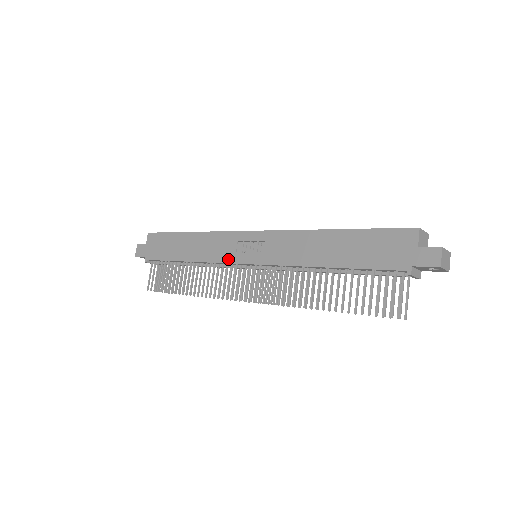
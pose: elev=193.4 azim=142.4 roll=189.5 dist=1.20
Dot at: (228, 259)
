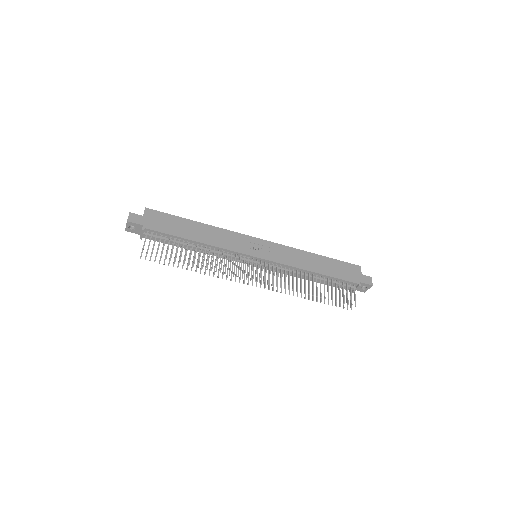
Dot at: (241, 250)
